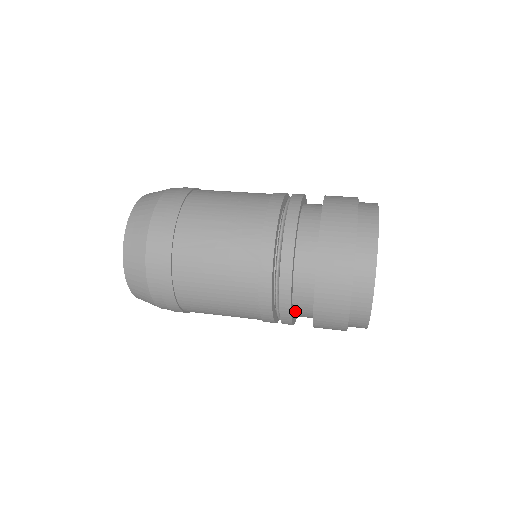
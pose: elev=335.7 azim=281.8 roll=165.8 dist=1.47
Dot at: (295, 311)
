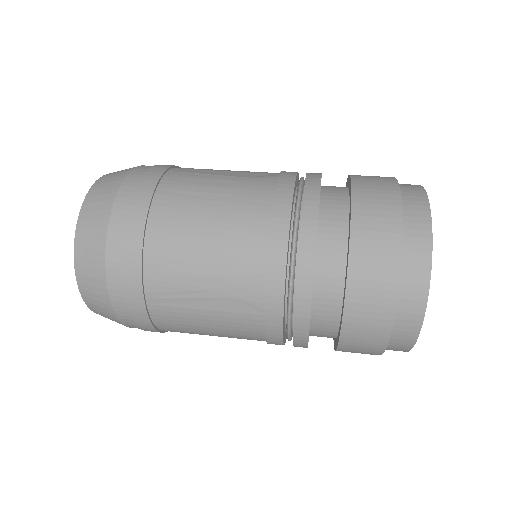
Dot at: occluded
